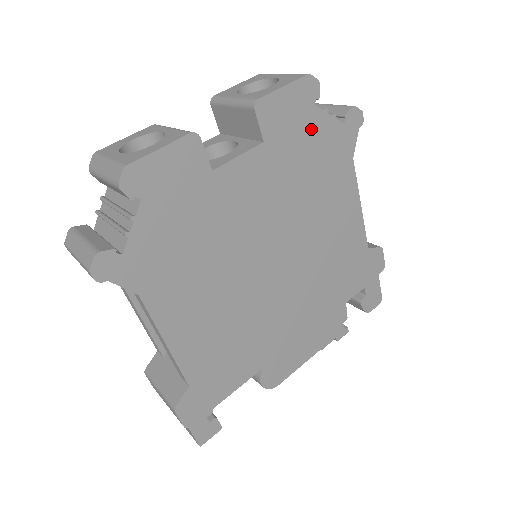
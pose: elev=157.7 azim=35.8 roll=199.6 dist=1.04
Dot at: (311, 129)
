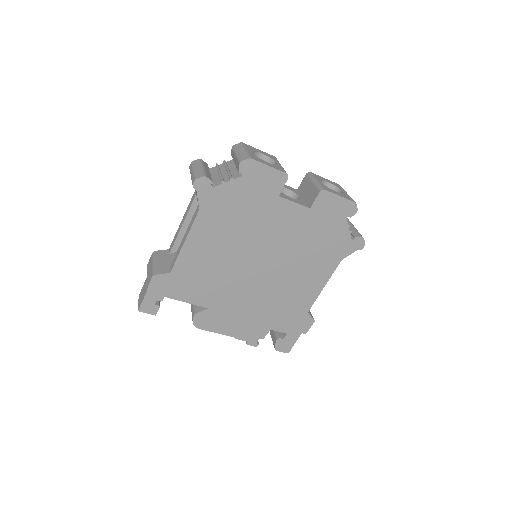
Dot at: (335, 226)
